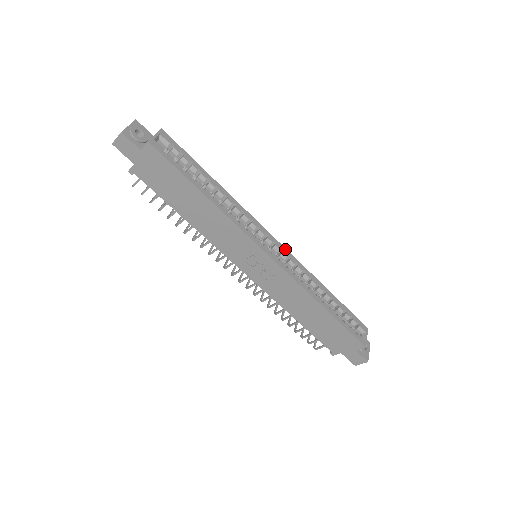
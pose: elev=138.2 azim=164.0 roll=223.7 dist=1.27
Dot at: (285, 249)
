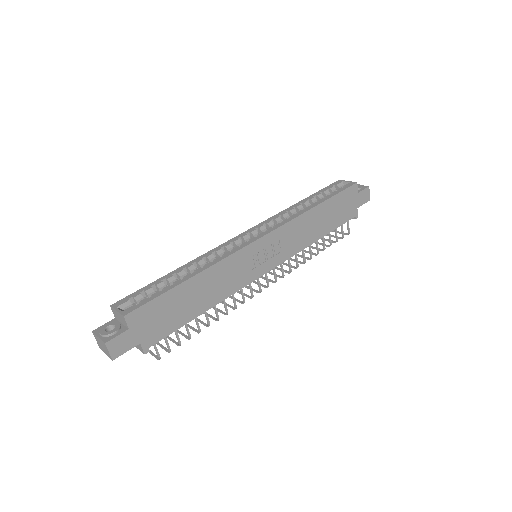
Dot at: (256, 226)
